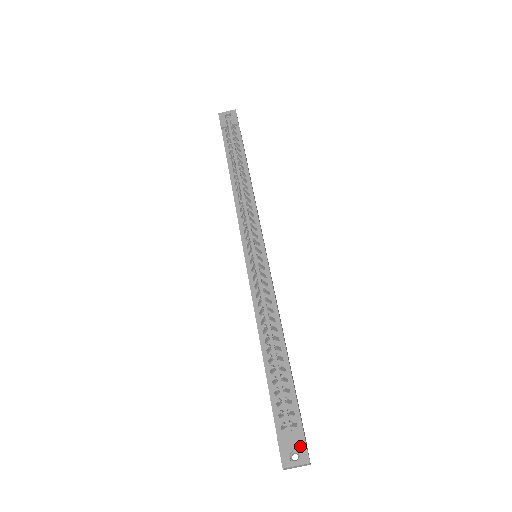
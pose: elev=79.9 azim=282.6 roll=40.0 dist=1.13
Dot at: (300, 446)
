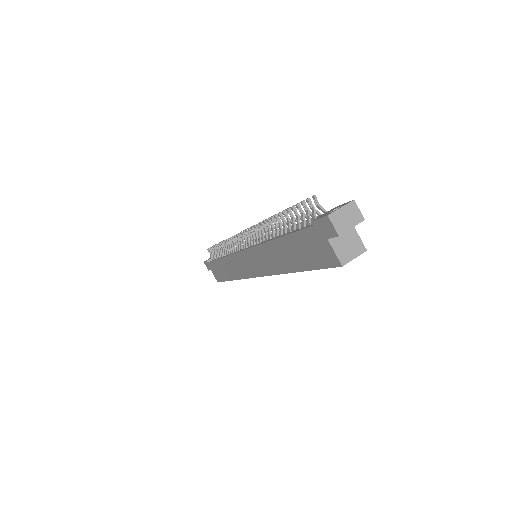
Dot at: (338, 207)
